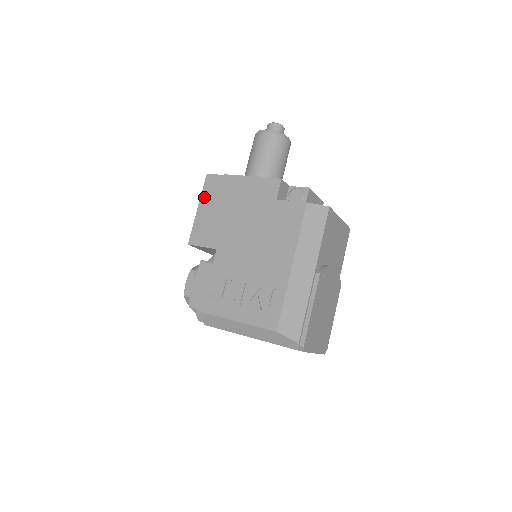
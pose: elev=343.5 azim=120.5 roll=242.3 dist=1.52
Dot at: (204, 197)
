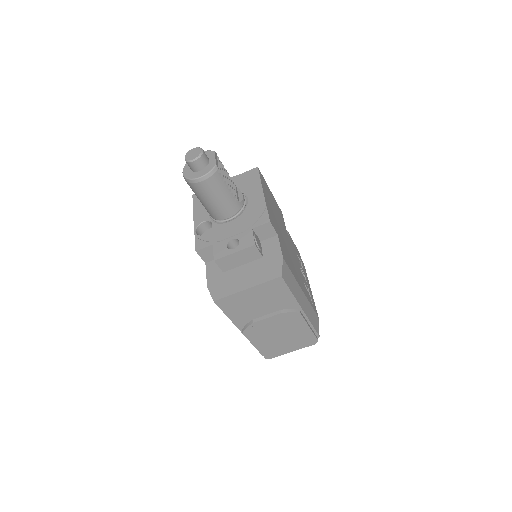
Dot at: occluded
